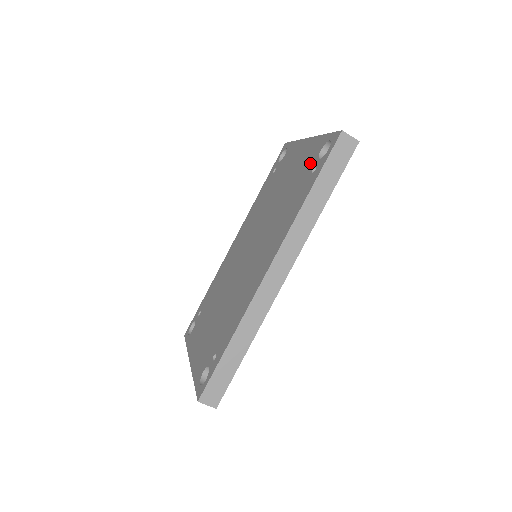
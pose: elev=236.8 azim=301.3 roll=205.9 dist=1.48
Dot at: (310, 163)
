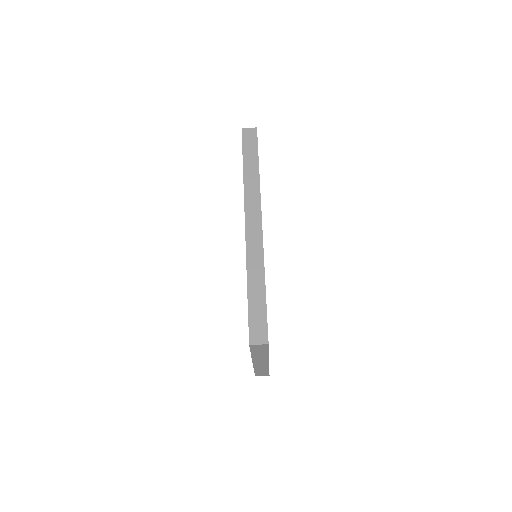
Dot at: occluded
